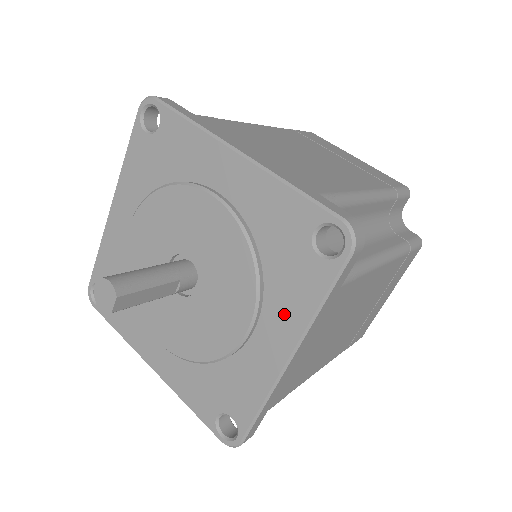
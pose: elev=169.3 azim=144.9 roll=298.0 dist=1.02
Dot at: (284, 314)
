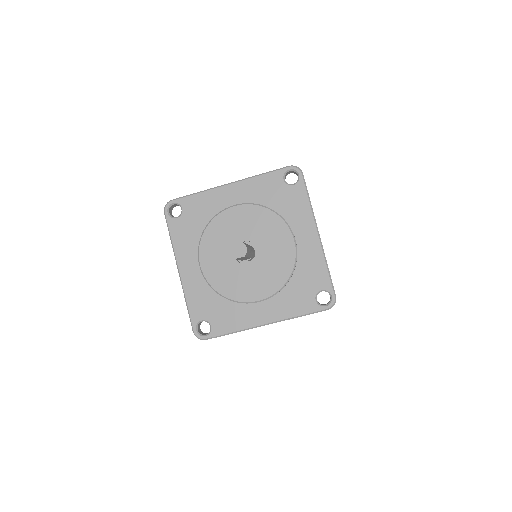
Dot at: (281, 307)
